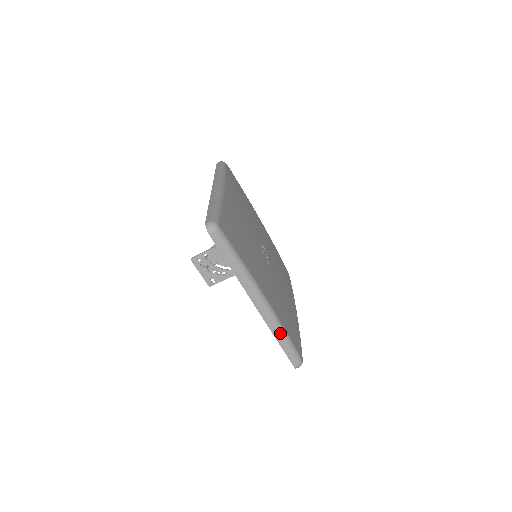
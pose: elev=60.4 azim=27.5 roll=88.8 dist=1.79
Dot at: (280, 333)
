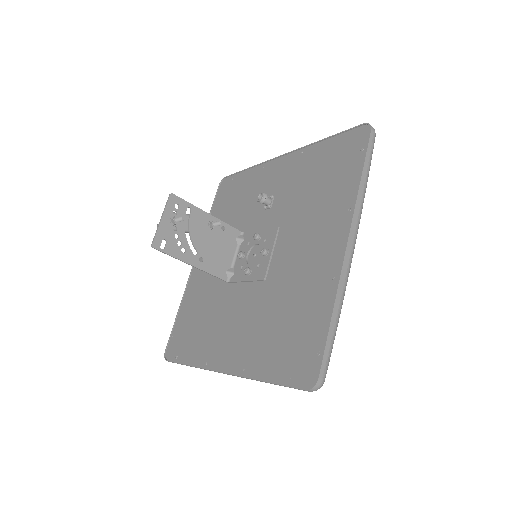
Dot at: (341, 305)
